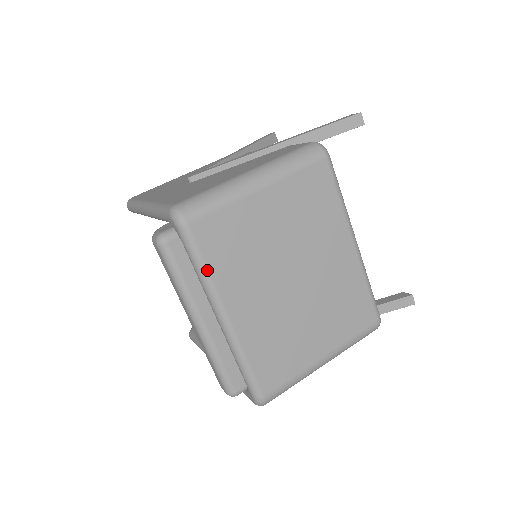
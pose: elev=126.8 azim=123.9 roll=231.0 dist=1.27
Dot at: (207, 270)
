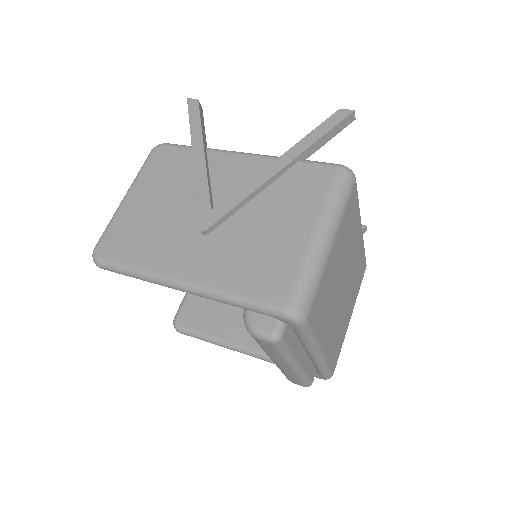
Dot at: (315, 336)
